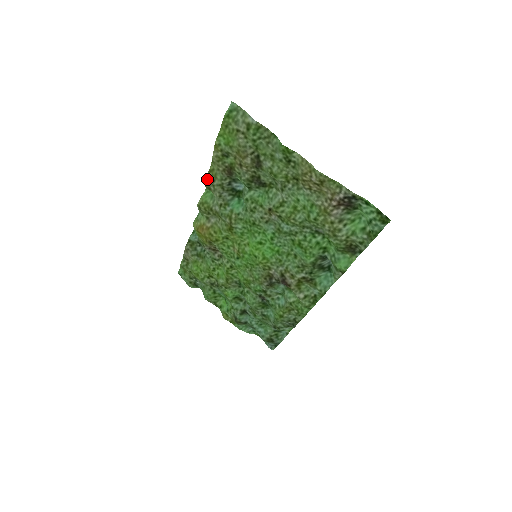
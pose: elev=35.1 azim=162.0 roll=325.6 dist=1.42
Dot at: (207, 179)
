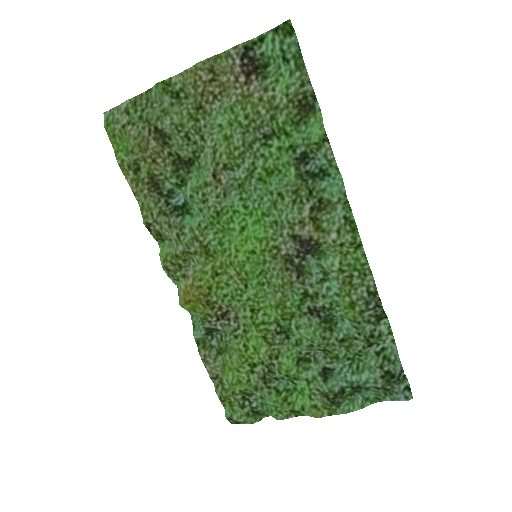
Dot at: (145, 221)
